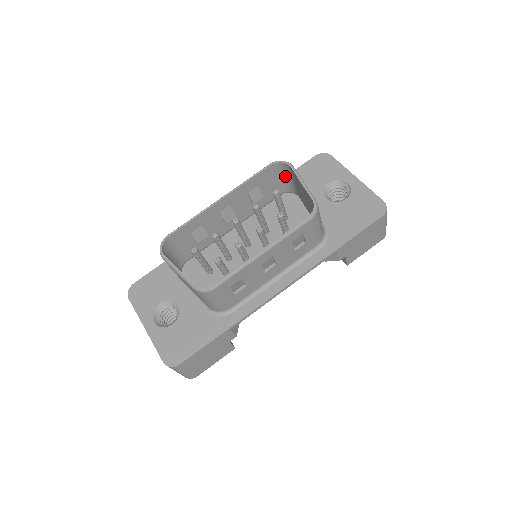
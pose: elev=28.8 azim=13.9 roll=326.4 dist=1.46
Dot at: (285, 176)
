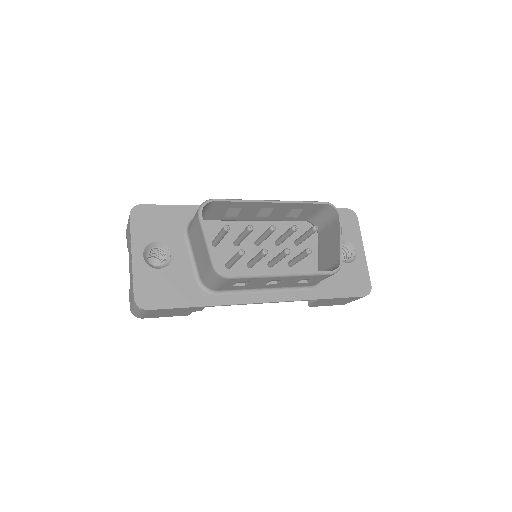
Dot at: (325, 216)
